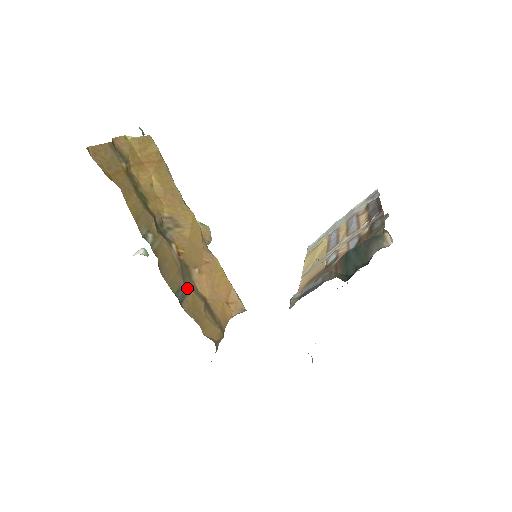
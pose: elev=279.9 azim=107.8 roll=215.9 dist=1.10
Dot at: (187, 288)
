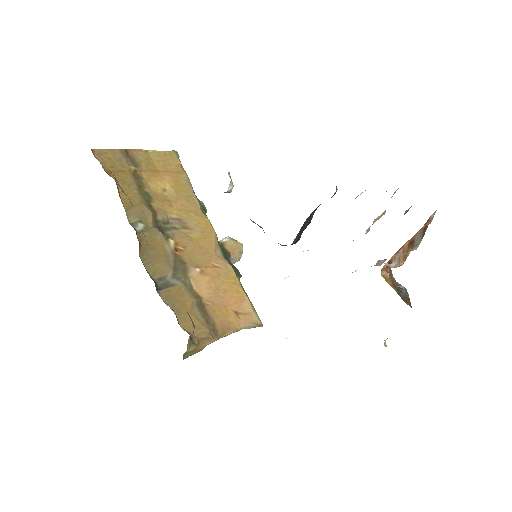
Dot at: (175, 280)
